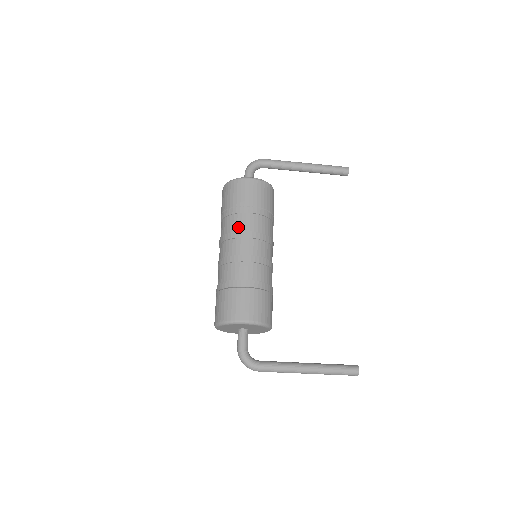
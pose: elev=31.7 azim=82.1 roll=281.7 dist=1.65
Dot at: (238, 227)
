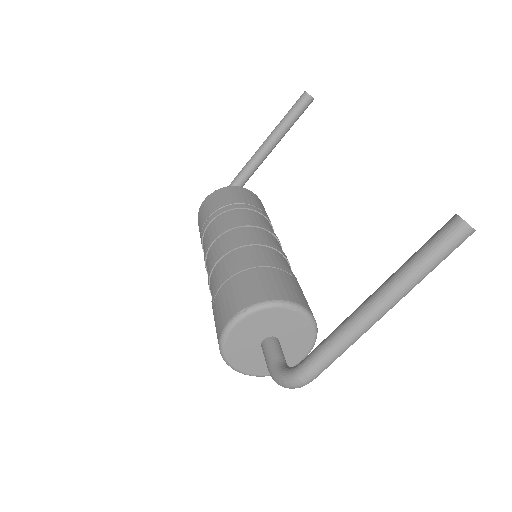
Dot at: (205, 247)
